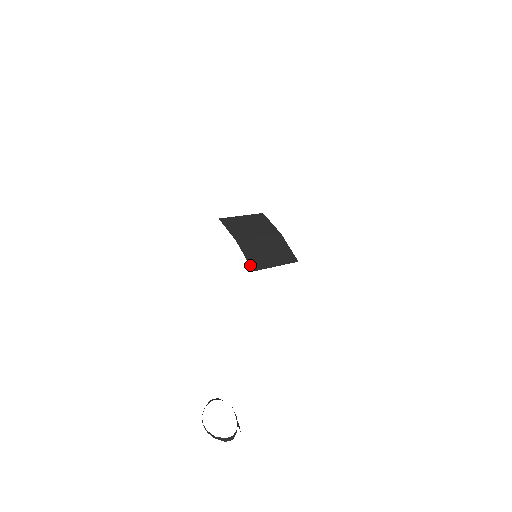
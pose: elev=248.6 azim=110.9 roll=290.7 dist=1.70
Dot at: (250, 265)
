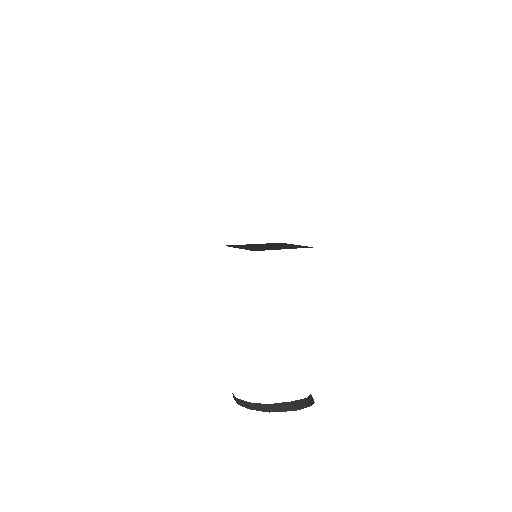
Dot at: occluded
